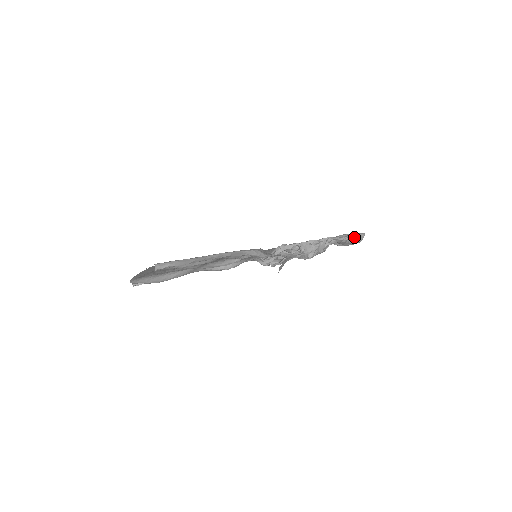
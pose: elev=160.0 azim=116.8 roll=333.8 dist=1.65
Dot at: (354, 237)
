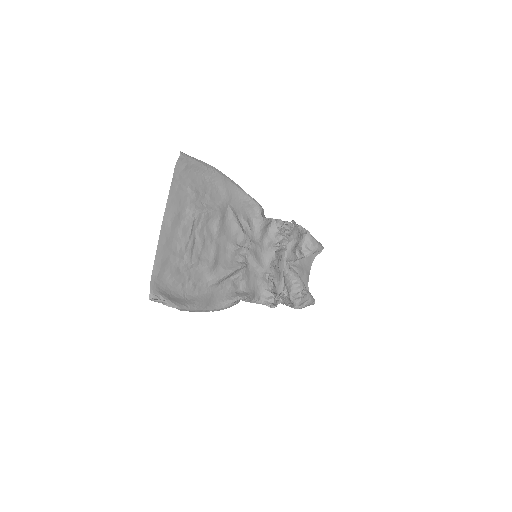
Dot at: occluded
